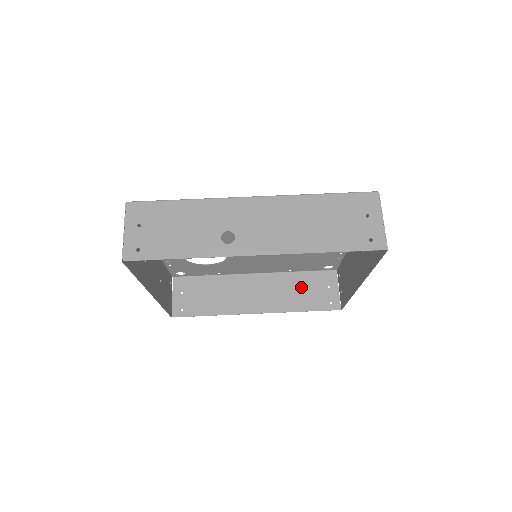
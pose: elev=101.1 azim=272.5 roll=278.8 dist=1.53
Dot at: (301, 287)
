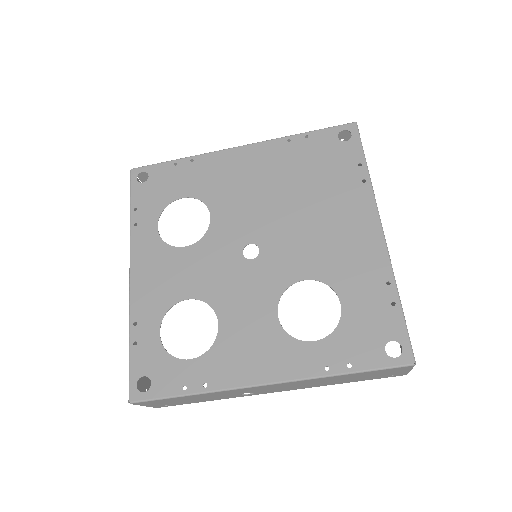
Dot at: occluded
